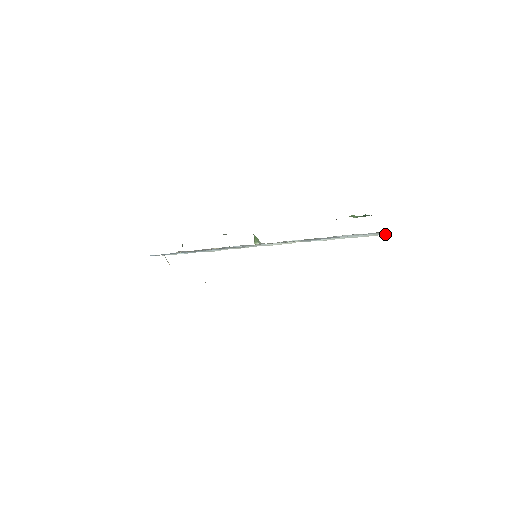
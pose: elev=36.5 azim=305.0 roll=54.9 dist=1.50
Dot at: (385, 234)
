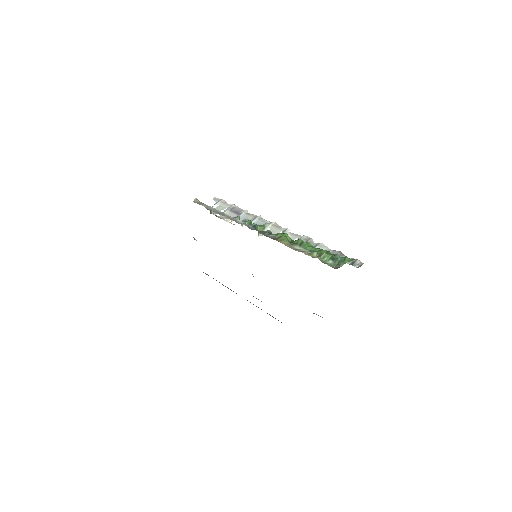
Dot at: occluded
